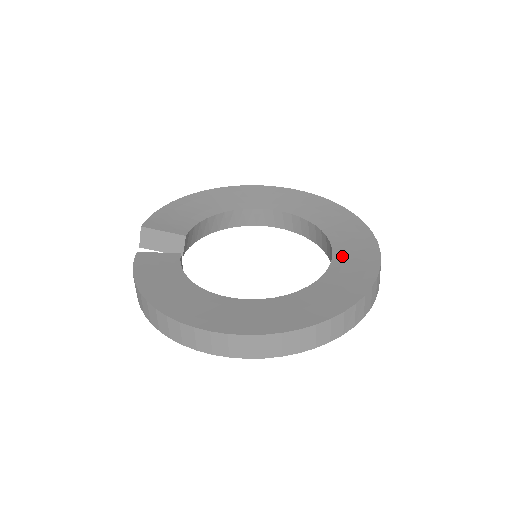
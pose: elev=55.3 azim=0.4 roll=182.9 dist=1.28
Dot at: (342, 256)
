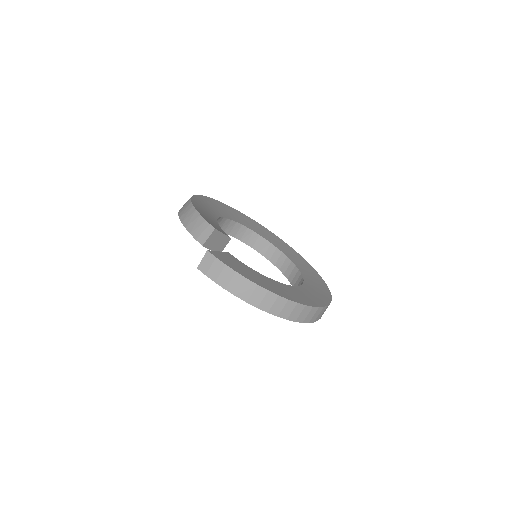
Dot at: (292, 258)
